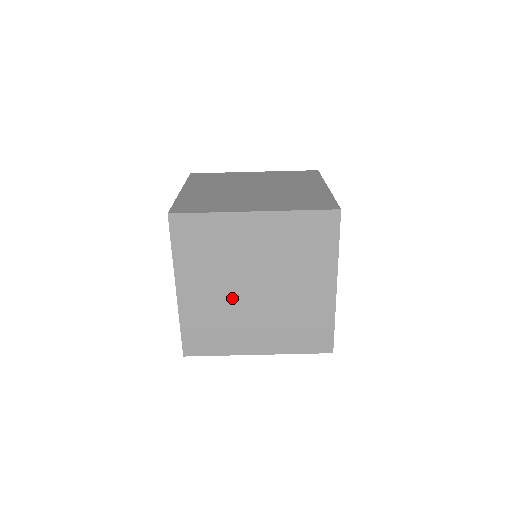
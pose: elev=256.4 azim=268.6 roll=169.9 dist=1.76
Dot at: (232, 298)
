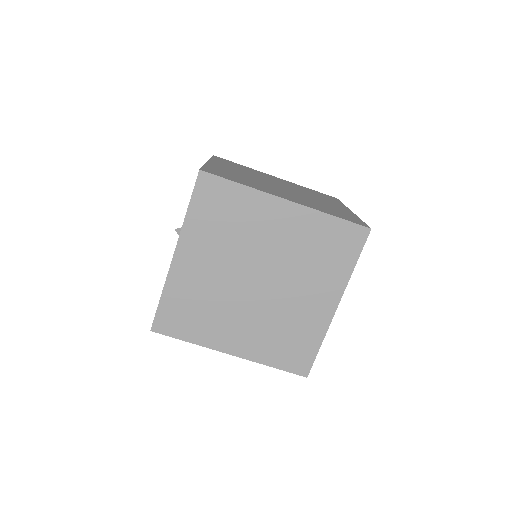
Dot at: (228, 283)
